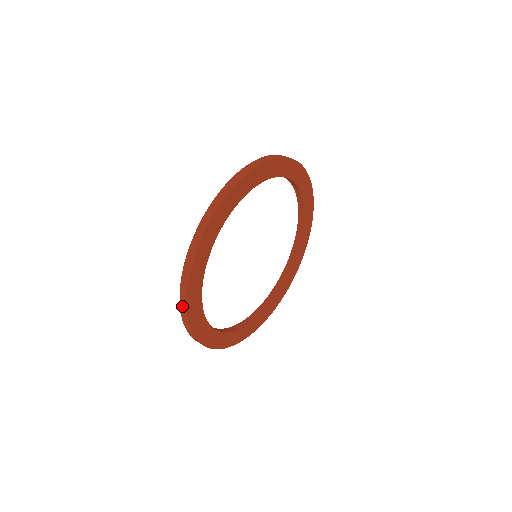
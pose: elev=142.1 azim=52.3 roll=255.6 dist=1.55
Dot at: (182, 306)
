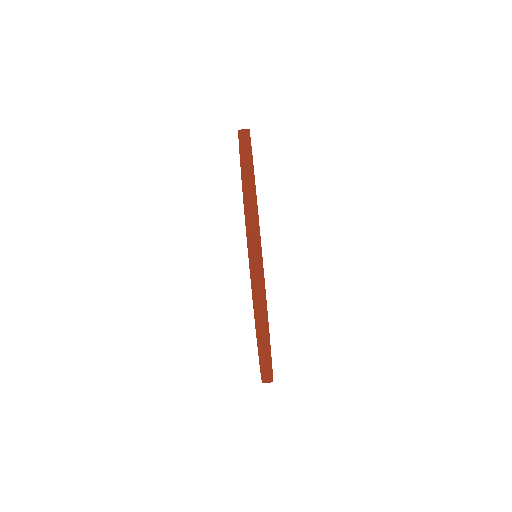
Dot at: (263, 361)
